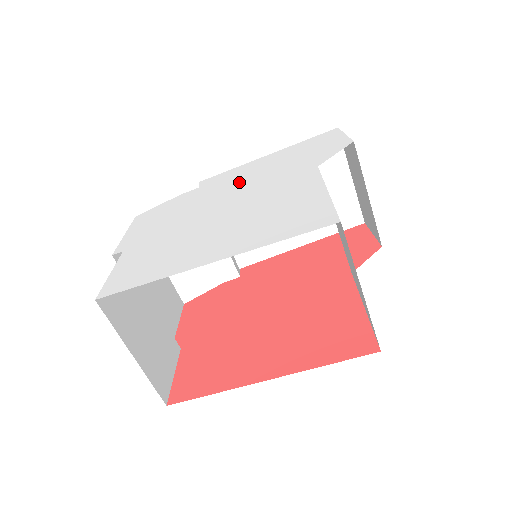
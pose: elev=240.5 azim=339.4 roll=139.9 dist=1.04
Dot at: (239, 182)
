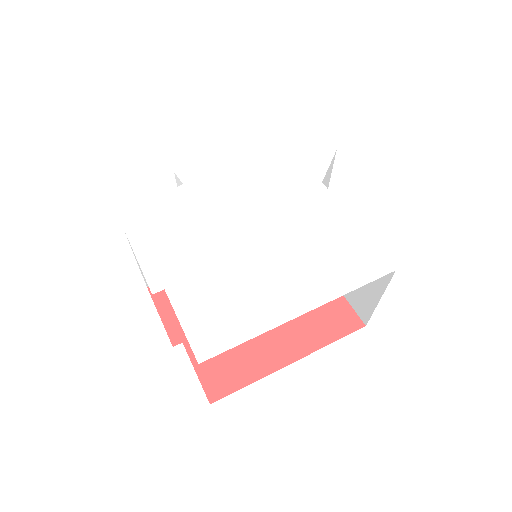
Dot at: (239, 187)
